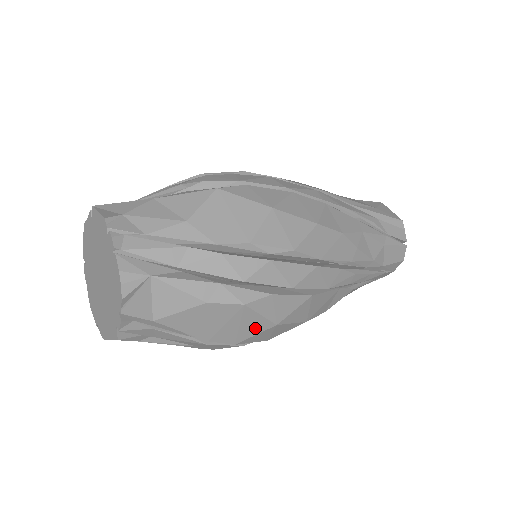
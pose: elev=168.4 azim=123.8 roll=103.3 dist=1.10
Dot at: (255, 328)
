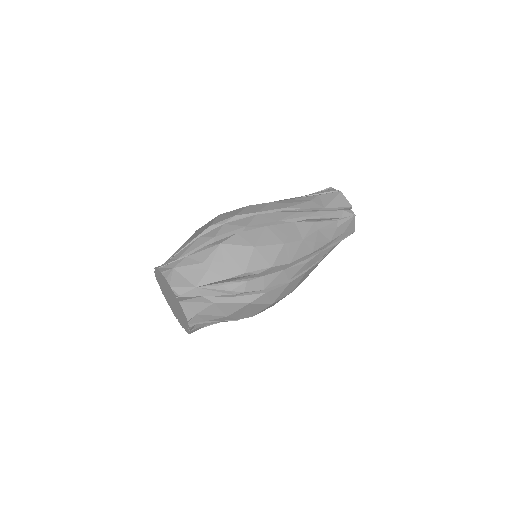
Dot at: occluded
